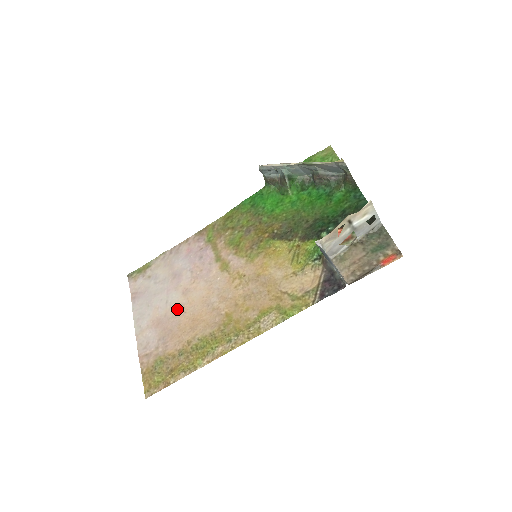
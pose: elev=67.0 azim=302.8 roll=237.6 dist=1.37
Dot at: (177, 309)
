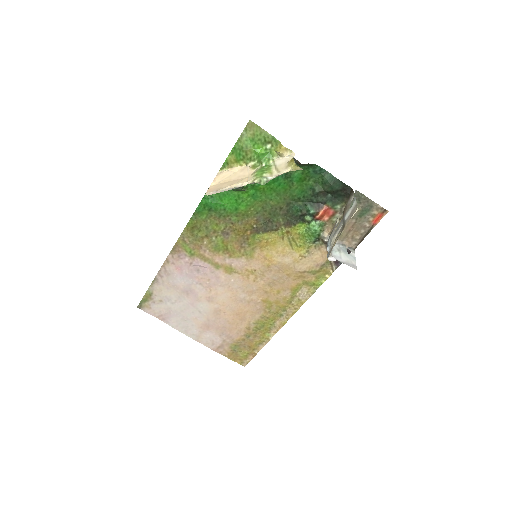
Dot at: (215, 313)
